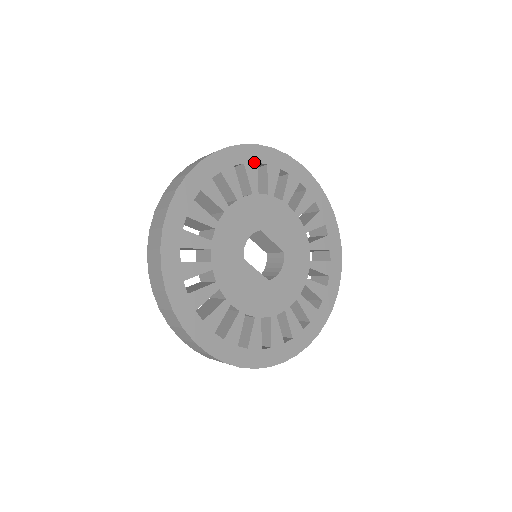
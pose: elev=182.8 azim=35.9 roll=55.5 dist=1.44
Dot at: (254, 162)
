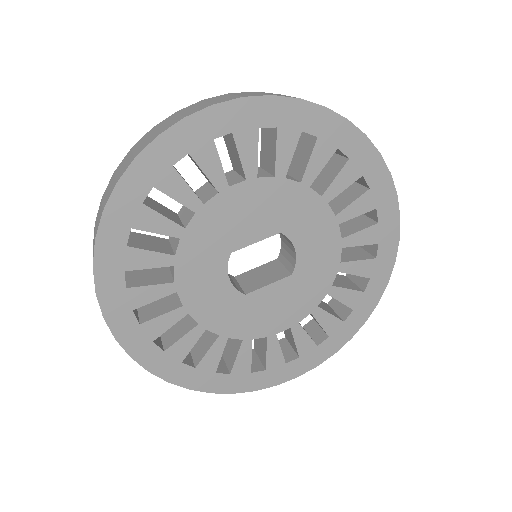
Dot at: (138, 209)
